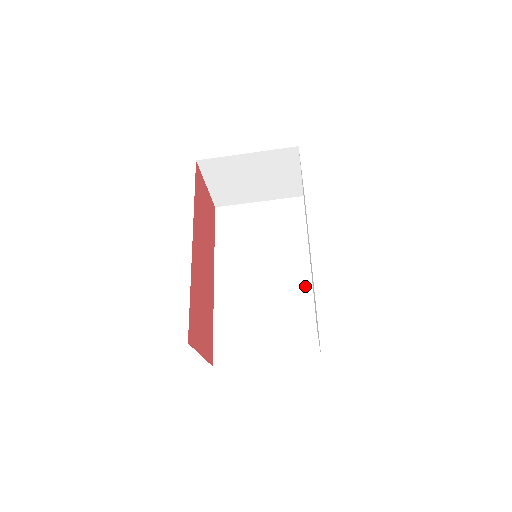
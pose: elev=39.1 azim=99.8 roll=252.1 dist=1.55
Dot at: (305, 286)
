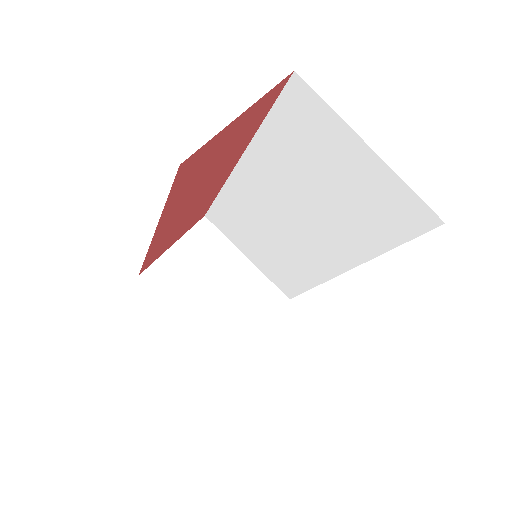
Dot at: occluded
